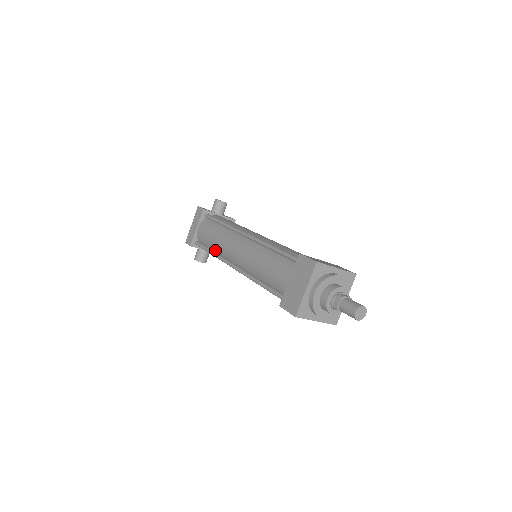
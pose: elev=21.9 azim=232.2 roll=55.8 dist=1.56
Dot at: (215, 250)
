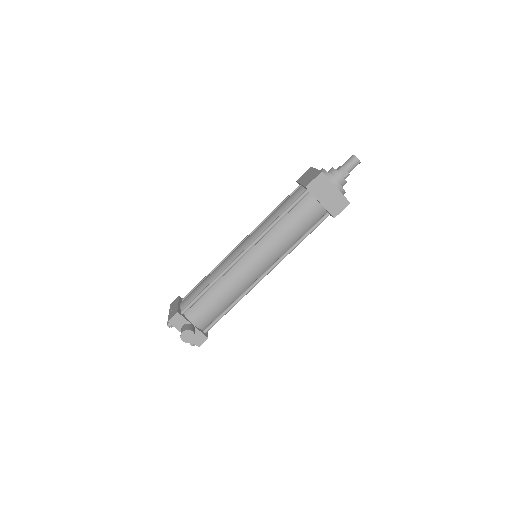
Dot at: occluded
